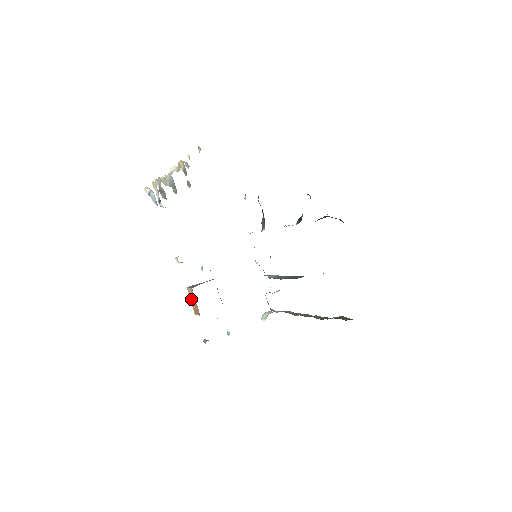
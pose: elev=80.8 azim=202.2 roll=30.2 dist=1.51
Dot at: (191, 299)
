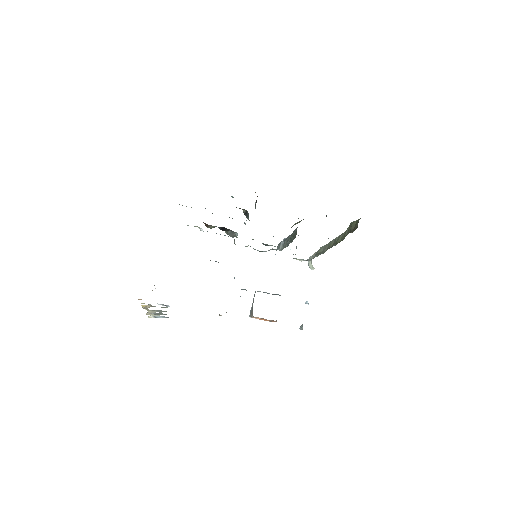
Dot at: occluded
